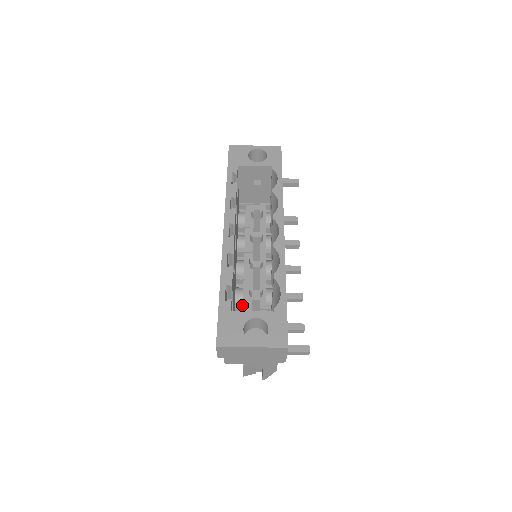
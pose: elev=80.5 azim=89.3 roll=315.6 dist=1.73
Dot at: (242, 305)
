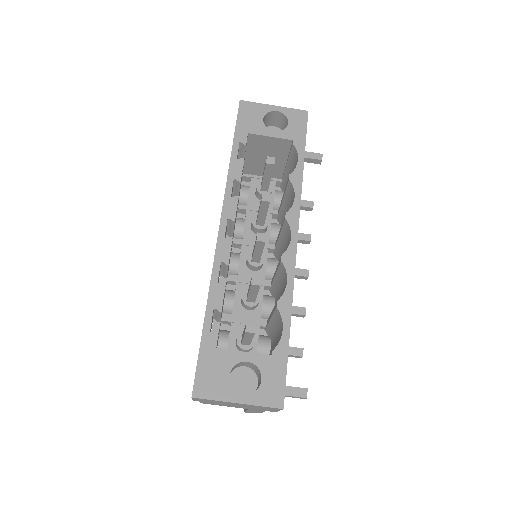
Dot at: (231, 317)
